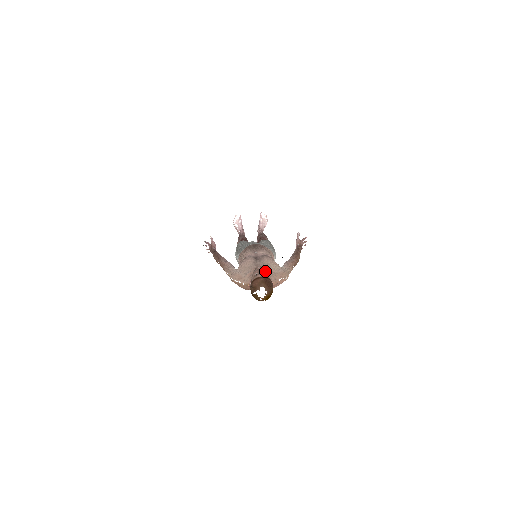
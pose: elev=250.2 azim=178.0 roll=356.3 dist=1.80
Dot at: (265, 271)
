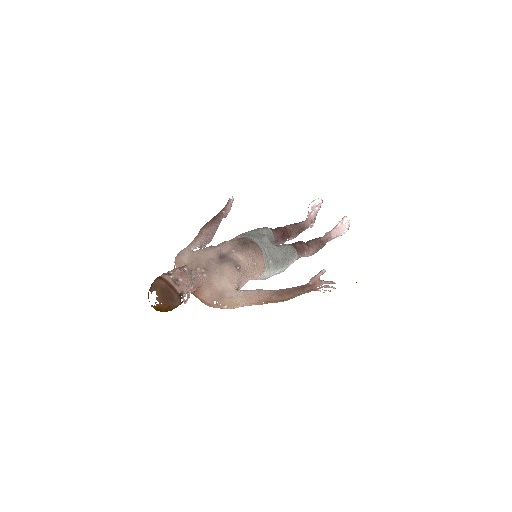
Dot at: (187, 278)
